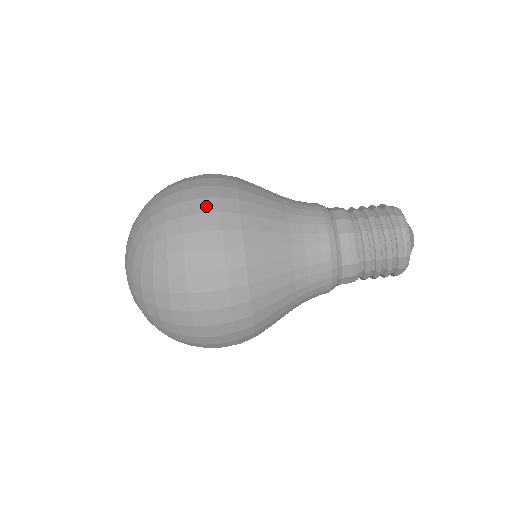
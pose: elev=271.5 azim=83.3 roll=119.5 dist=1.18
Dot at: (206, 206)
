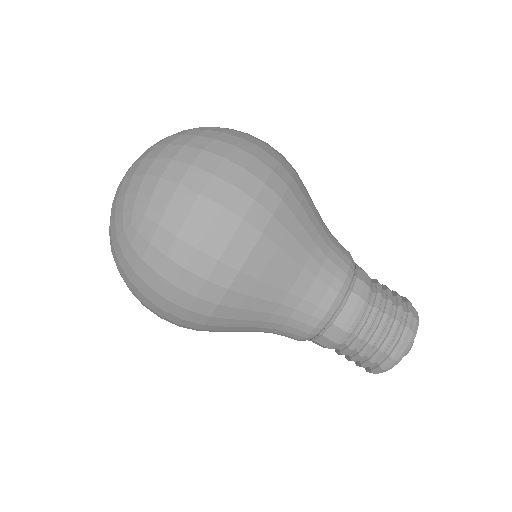
Dot at: occluded
